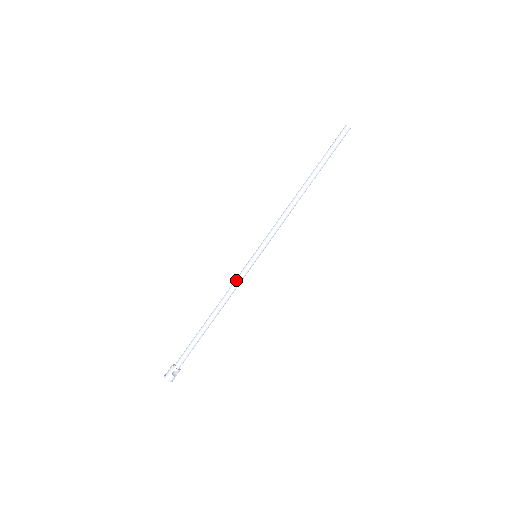
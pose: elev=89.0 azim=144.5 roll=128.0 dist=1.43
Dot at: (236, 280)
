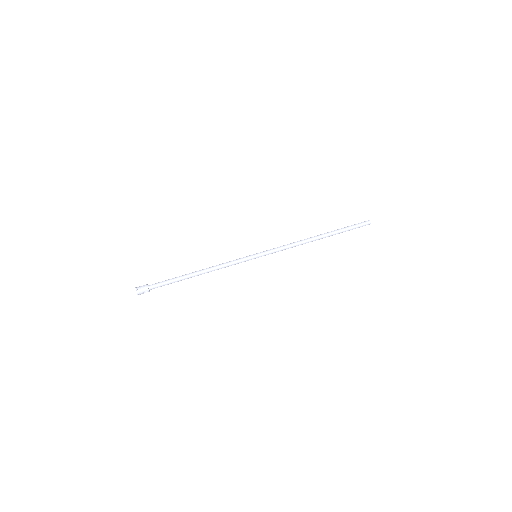
Dot at: (233, 262)
